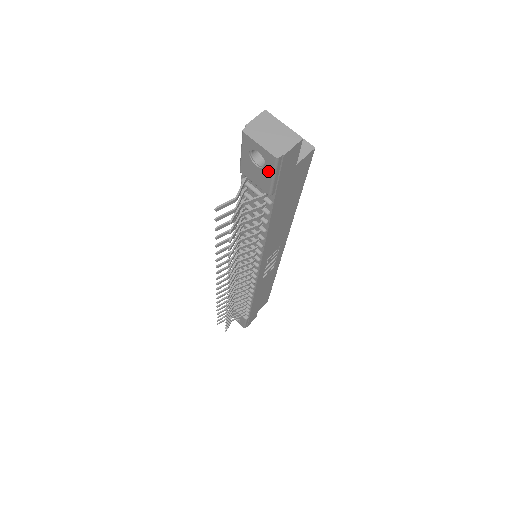
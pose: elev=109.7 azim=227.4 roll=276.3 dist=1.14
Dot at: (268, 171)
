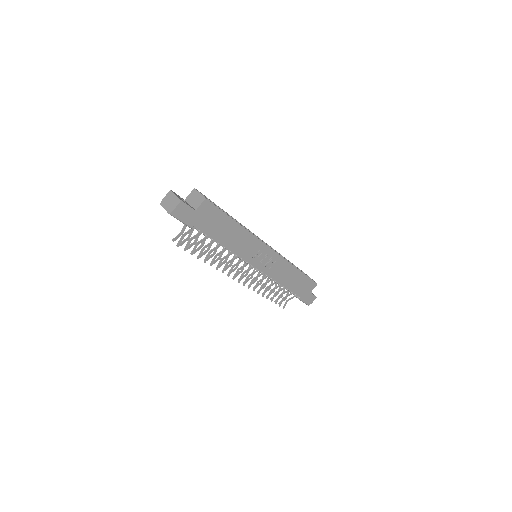
Dot at: (177, 219)
